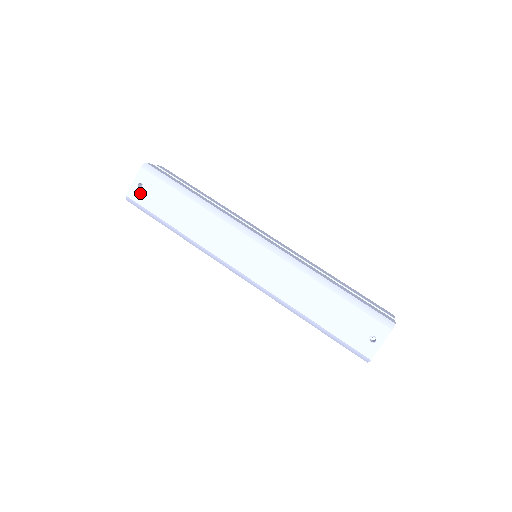
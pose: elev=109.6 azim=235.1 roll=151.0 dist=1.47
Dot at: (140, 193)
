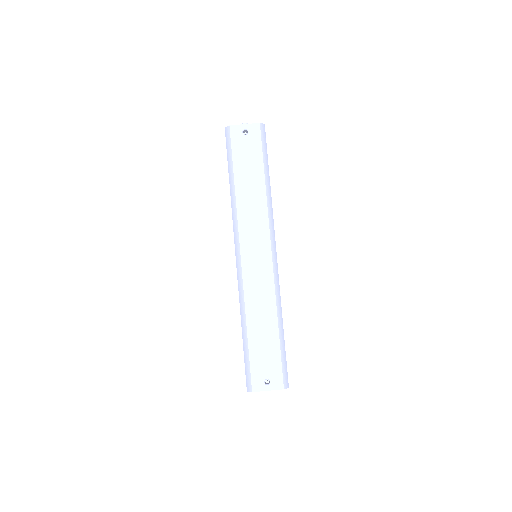
Dot at: (240, 136)
